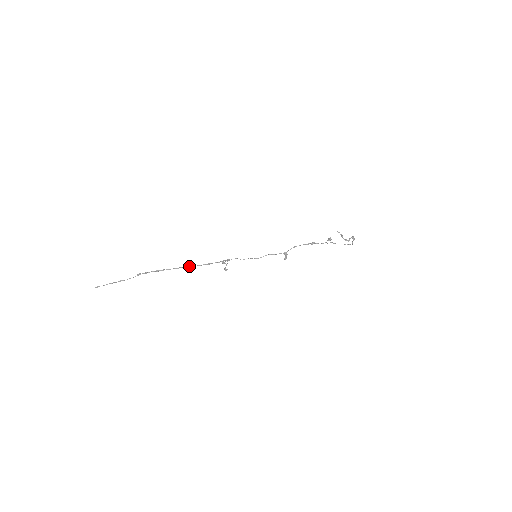
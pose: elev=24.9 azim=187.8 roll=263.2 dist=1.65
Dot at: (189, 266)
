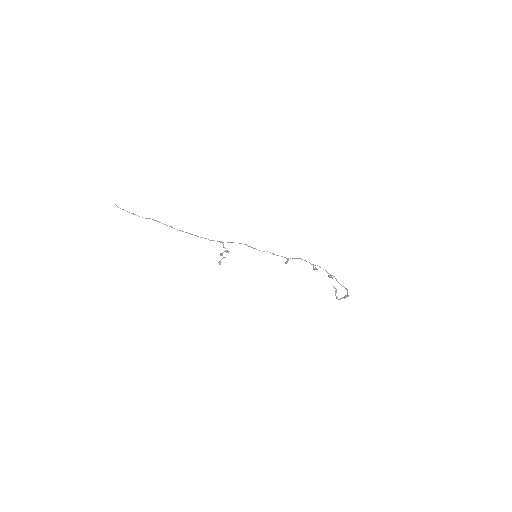
Dot at: (194, 235)
